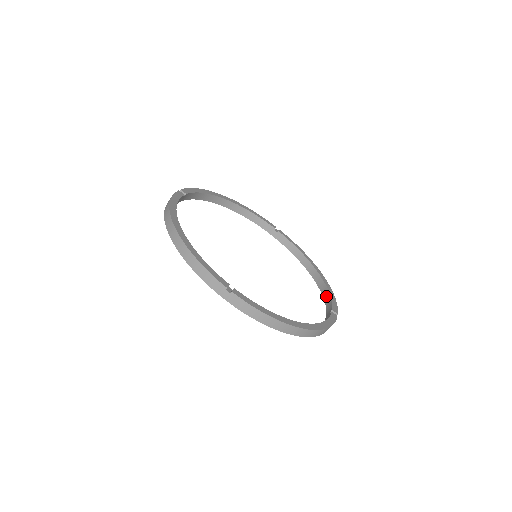
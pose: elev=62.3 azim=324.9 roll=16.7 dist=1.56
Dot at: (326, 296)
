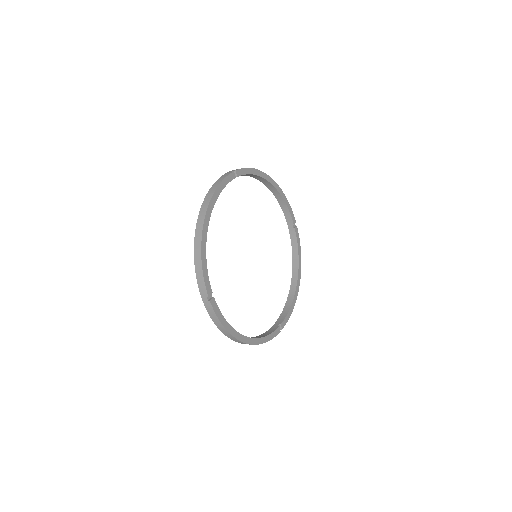
Dot at: (282, 203)
